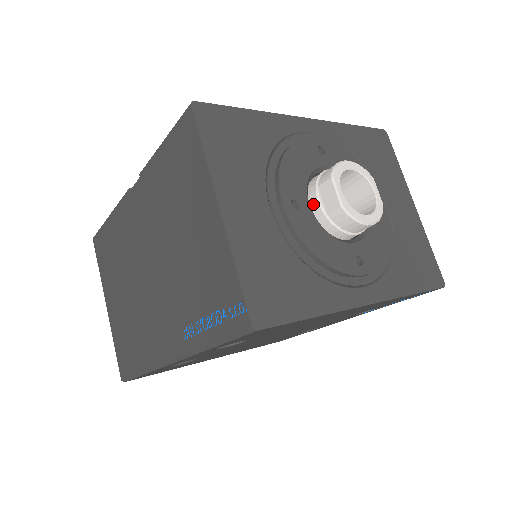
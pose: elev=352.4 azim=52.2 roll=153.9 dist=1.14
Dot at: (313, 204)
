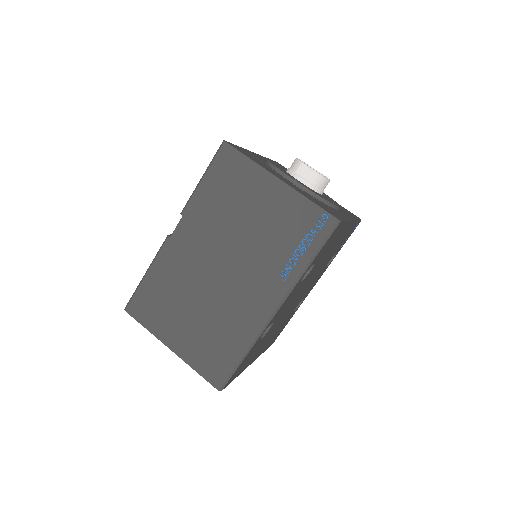
Dot at: (299, 181)
